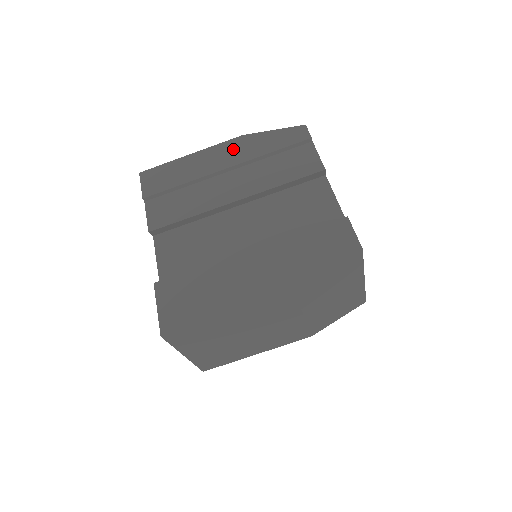
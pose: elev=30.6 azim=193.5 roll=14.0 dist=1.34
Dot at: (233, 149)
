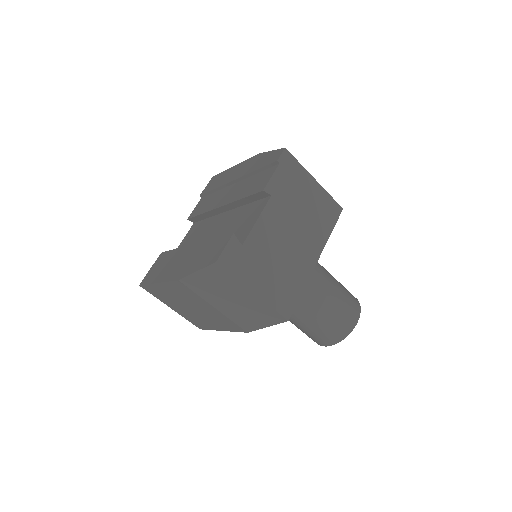
Dot at: (247, 165)
